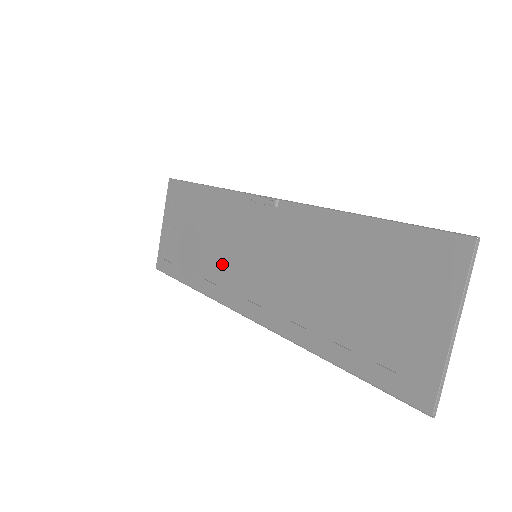
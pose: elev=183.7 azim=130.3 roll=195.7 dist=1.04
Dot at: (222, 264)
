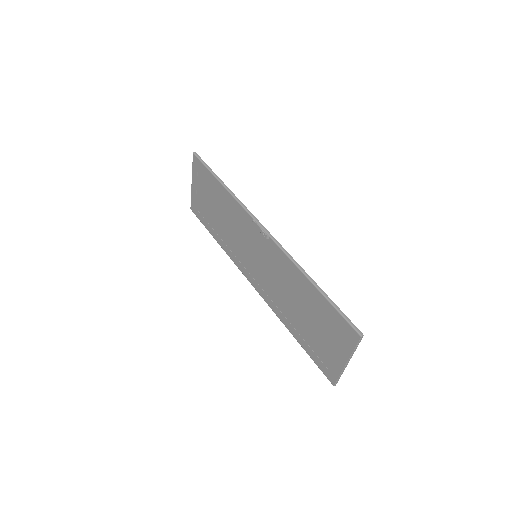
Dot at: (235, 244)
